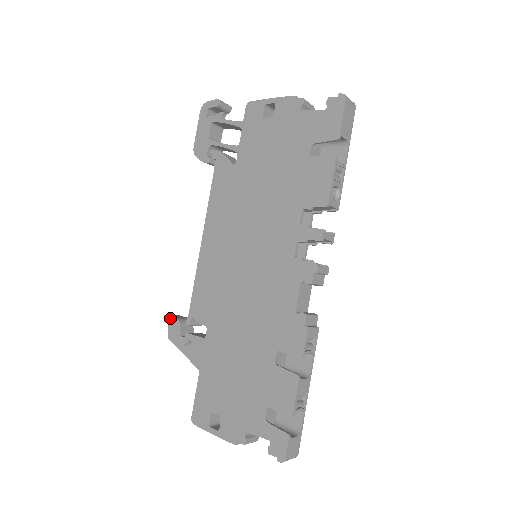
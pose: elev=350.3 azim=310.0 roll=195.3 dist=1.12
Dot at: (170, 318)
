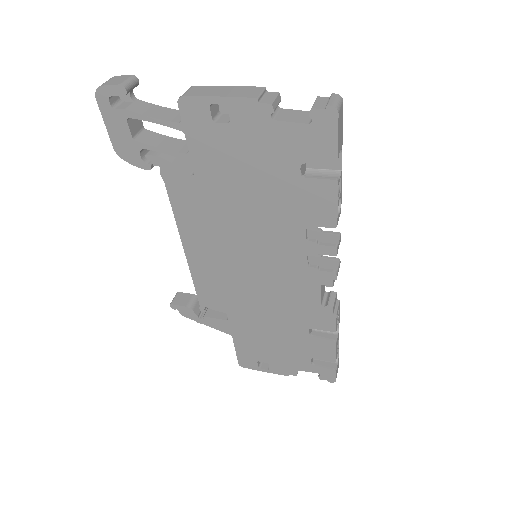
Dot at: (178, 307)
